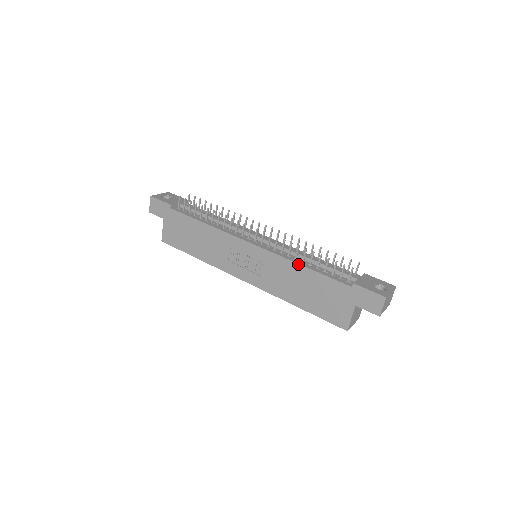
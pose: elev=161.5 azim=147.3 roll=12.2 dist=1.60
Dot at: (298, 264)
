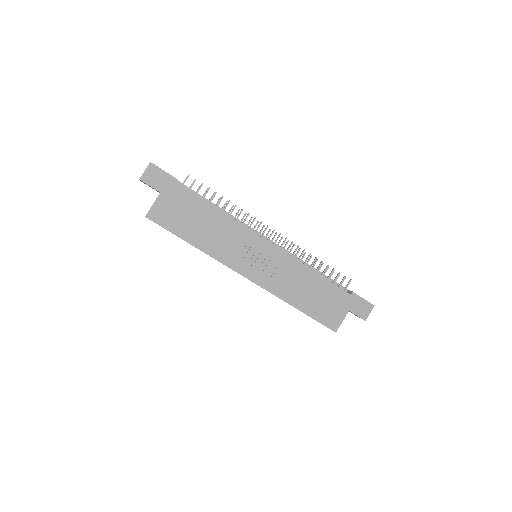
Dot at: (310, 269)
